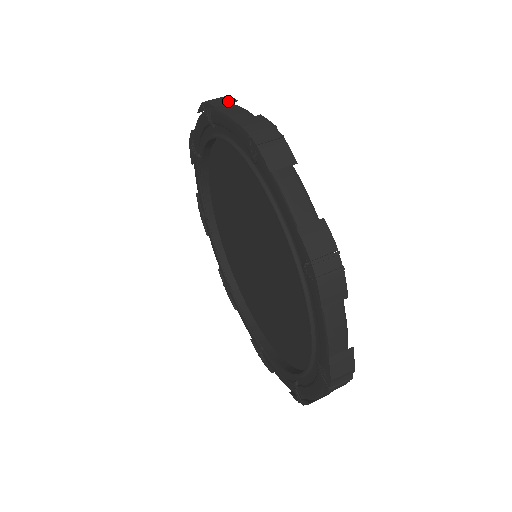
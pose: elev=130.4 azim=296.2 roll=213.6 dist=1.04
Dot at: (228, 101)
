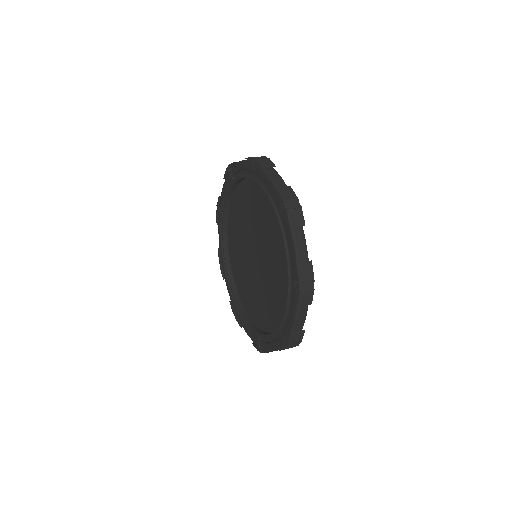
Dot at: occluded
